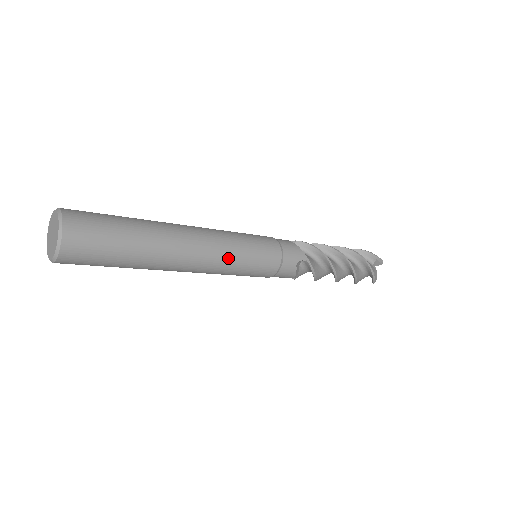
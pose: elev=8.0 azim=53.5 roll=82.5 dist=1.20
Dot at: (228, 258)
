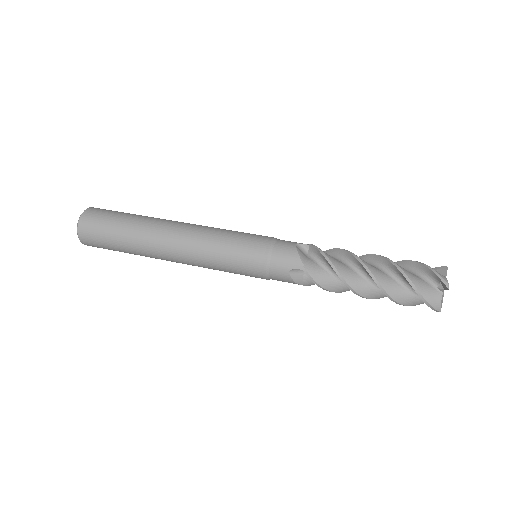
Dot at: (205, 257)
